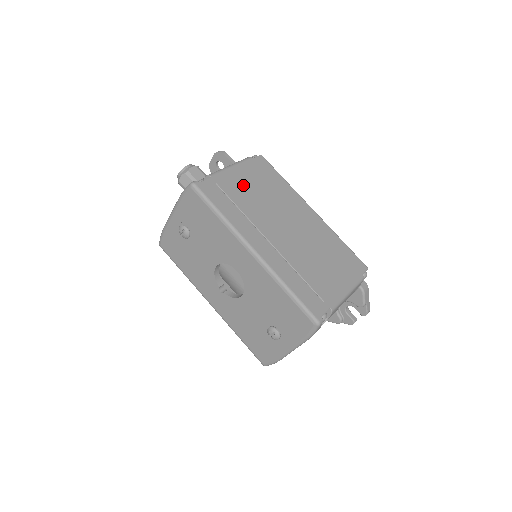
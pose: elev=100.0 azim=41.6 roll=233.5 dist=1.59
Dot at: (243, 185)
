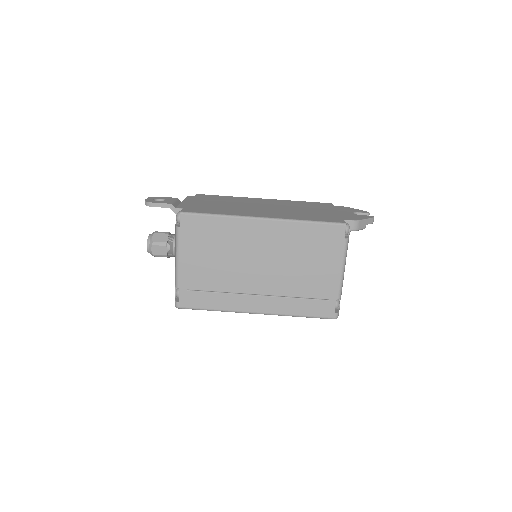
Dot at: (201, 267)
